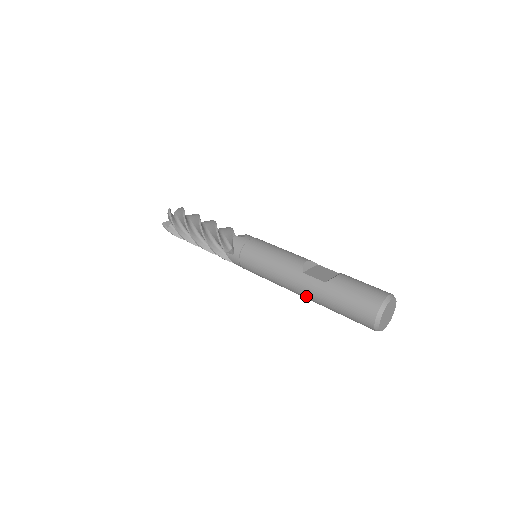
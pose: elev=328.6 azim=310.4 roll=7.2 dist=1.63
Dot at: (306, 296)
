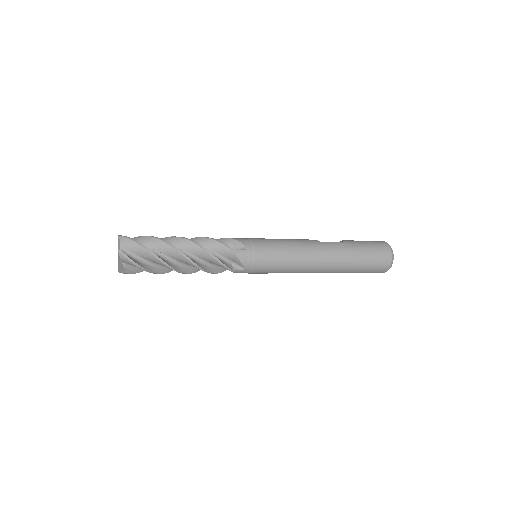
Dot at: (332, 261)
